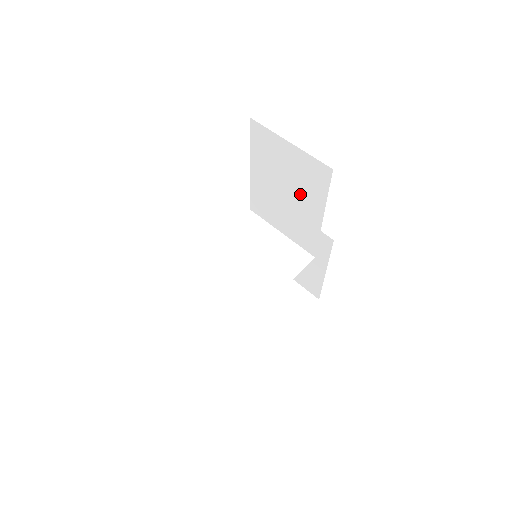
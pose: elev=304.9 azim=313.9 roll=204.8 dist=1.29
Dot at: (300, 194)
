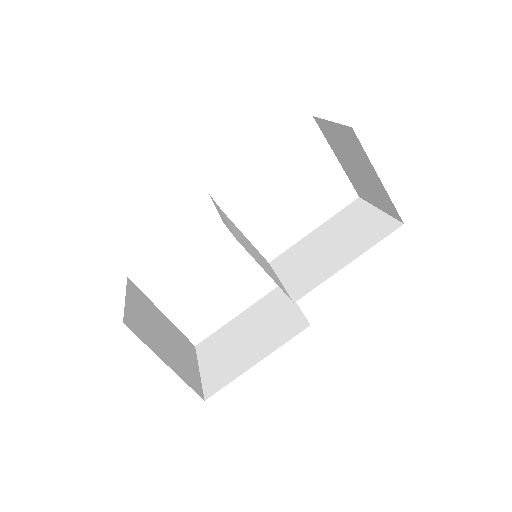
Dot at: (346, 245)
